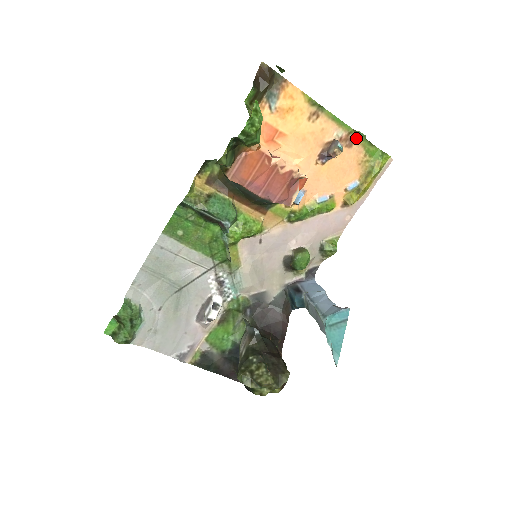
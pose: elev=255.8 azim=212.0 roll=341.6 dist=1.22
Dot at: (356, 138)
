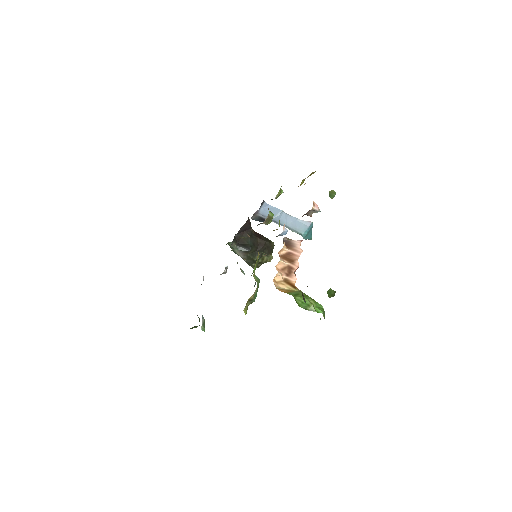
Dot at: occluded
